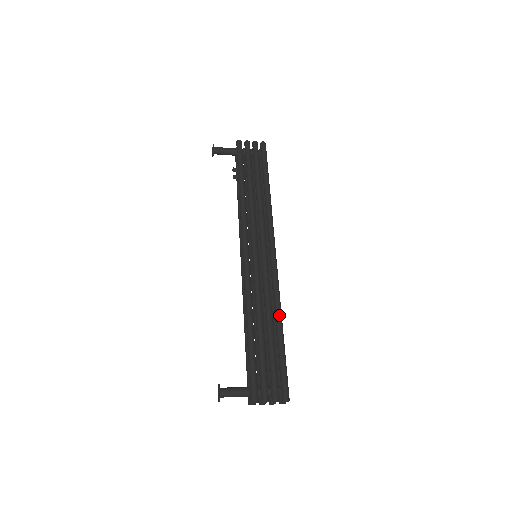
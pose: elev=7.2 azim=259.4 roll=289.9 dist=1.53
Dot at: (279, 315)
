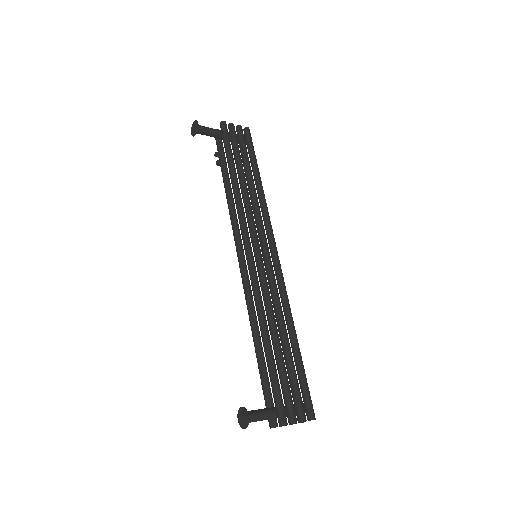
Dot at: (293, 324)
